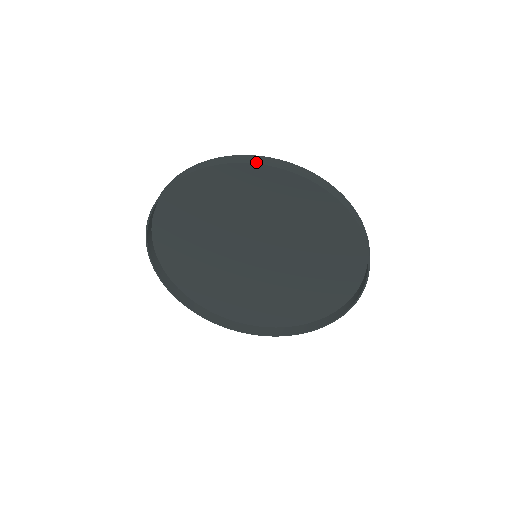
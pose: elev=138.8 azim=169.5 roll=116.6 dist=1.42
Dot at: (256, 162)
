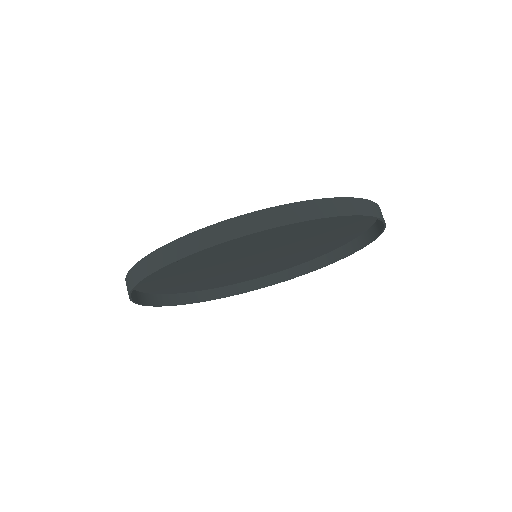
Dot at: (327, 214)
